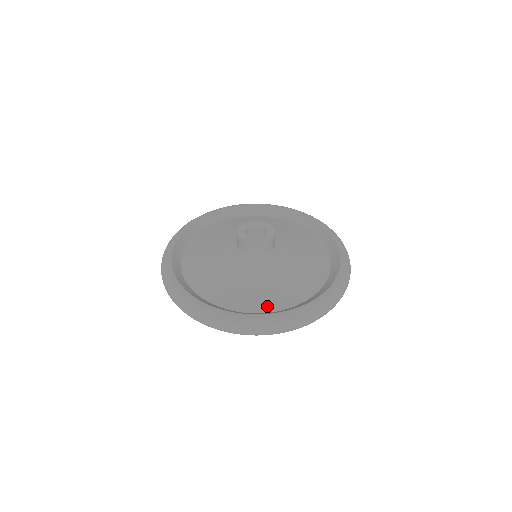
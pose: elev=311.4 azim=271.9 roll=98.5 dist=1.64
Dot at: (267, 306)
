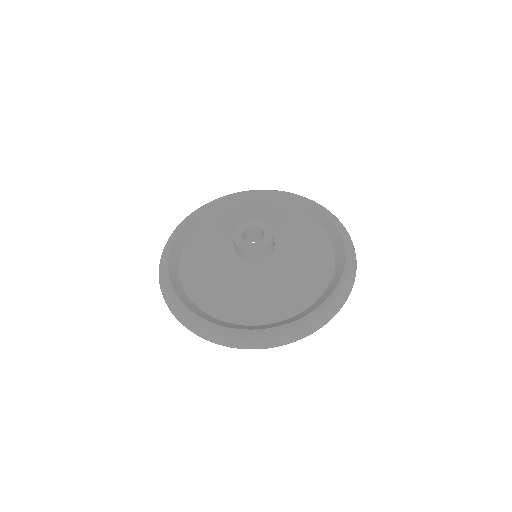
Dot at: (282, 313)
